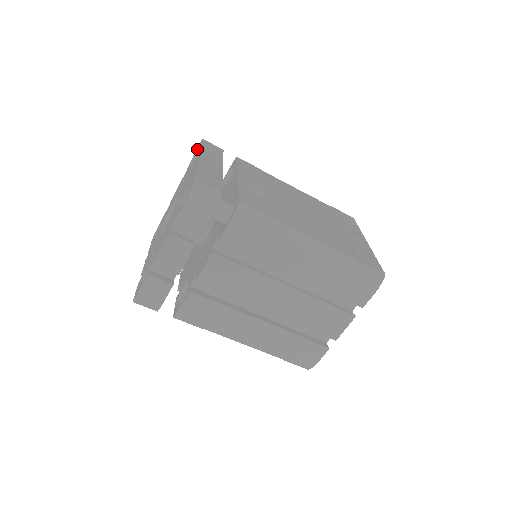
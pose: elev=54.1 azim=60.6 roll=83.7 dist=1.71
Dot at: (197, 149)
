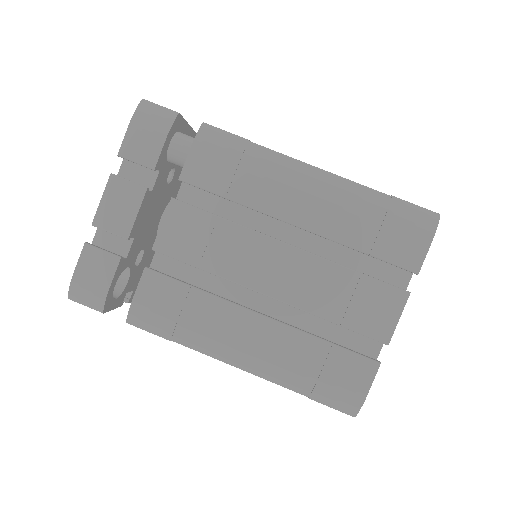
Dot at: occluded
